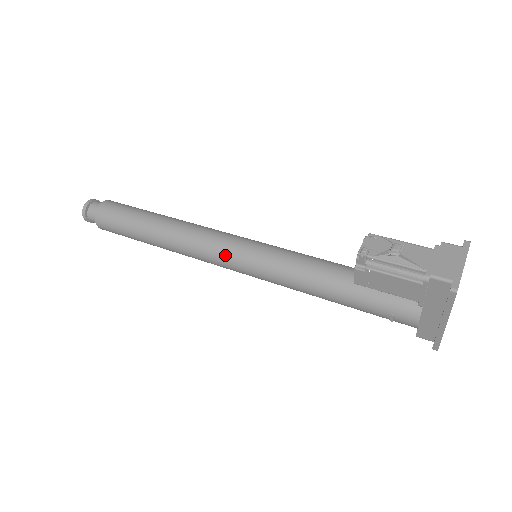
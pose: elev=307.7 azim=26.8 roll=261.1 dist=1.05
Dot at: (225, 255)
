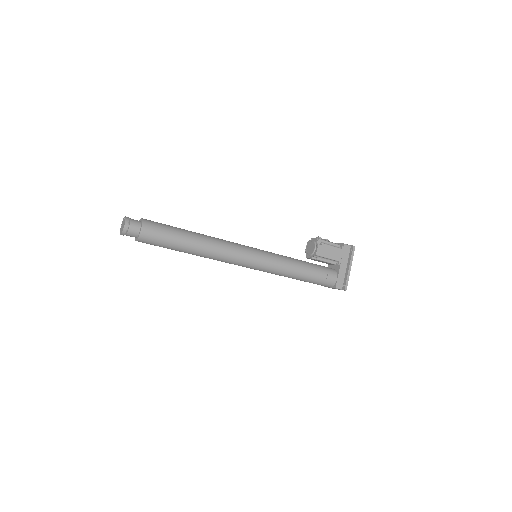
Dot at: (246, 249)
